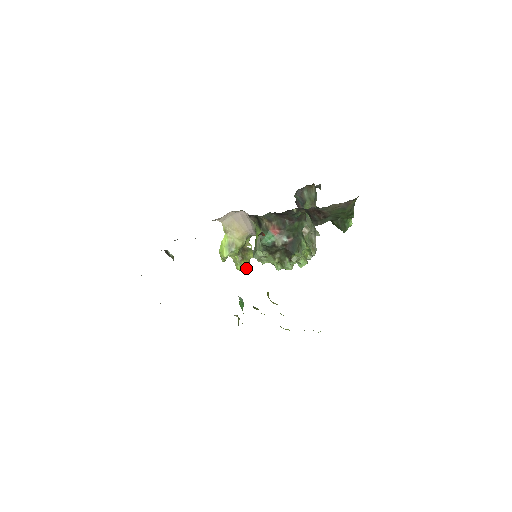
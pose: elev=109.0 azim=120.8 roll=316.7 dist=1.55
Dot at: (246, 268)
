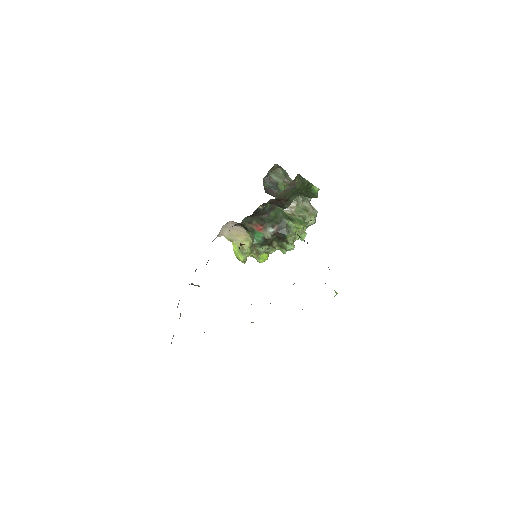
Dot at: (266, 258)
